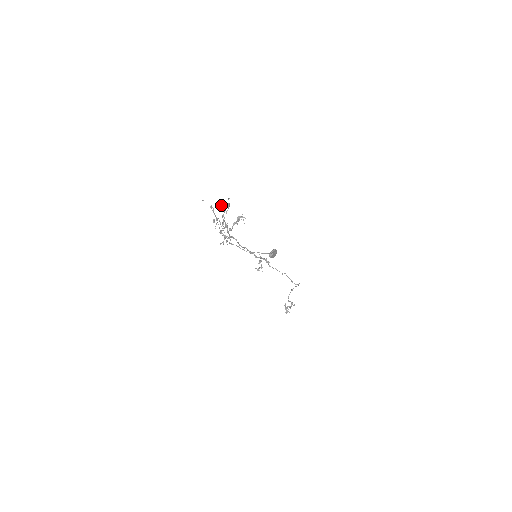
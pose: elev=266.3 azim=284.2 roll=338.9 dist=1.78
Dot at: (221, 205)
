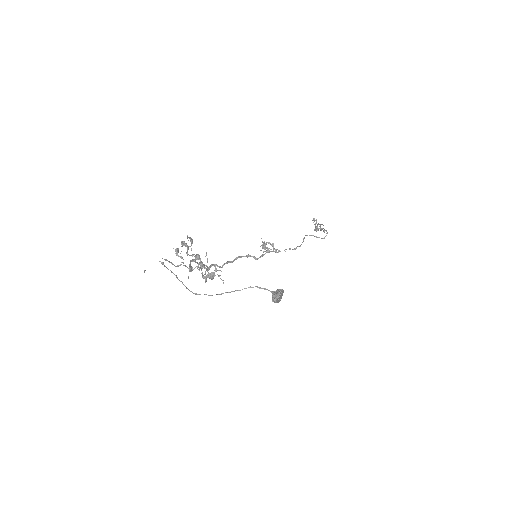
Dot at: occluded
